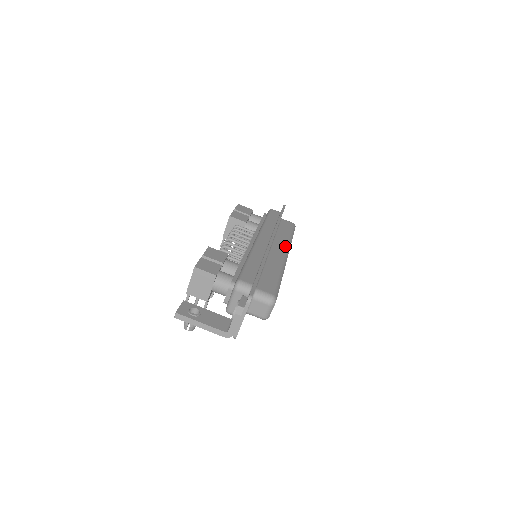
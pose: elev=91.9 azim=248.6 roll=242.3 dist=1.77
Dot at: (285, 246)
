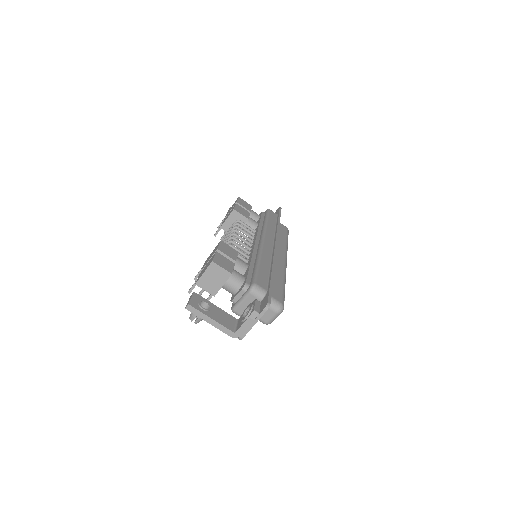
Dot at: (284, 252)
